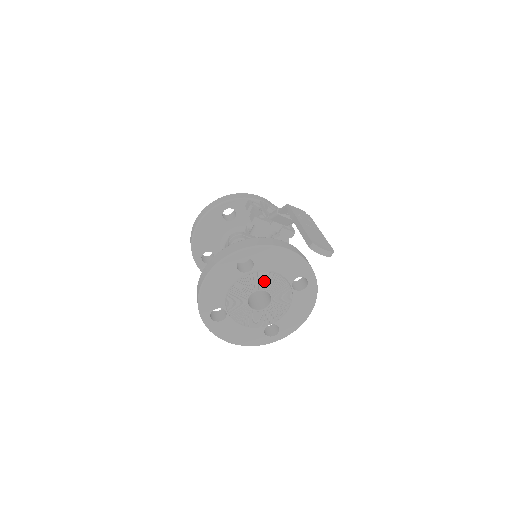
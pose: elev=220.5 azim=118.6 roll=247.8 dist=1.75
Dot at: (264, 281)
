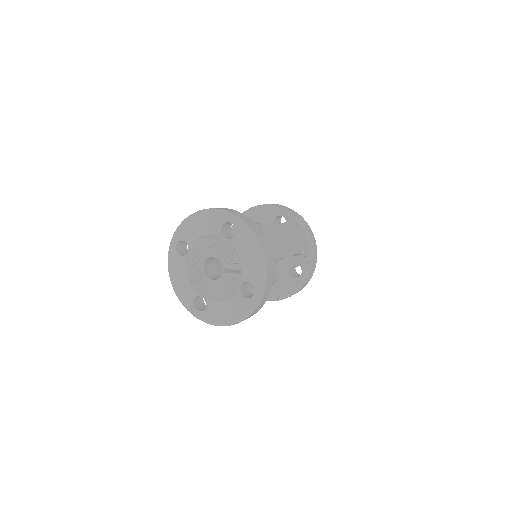
Dot at: (228, 257)
